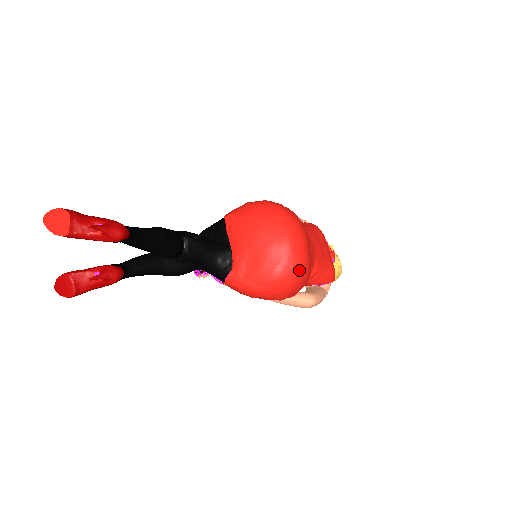
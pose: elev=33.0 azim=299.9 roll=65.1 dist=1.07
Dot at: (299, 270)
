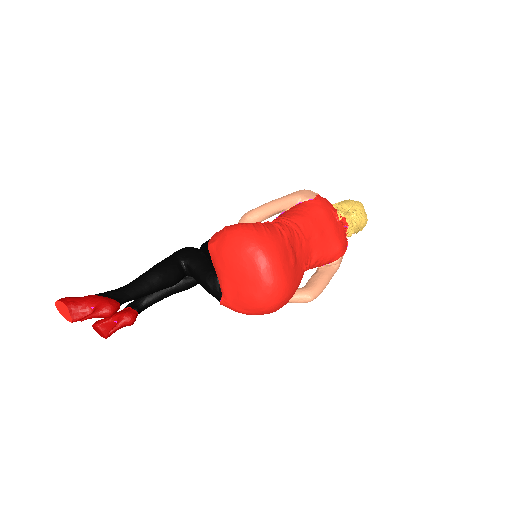
Dot at: (277, 295)
